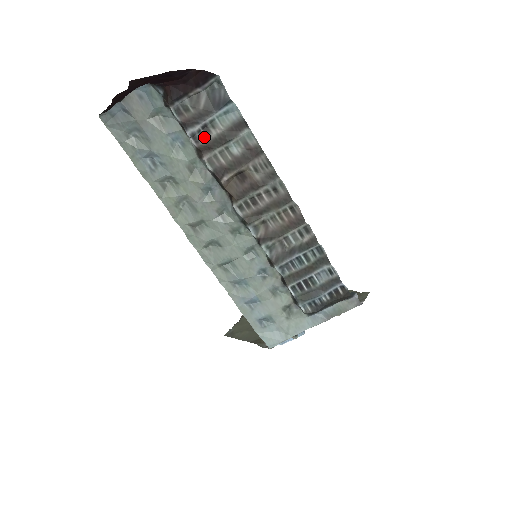
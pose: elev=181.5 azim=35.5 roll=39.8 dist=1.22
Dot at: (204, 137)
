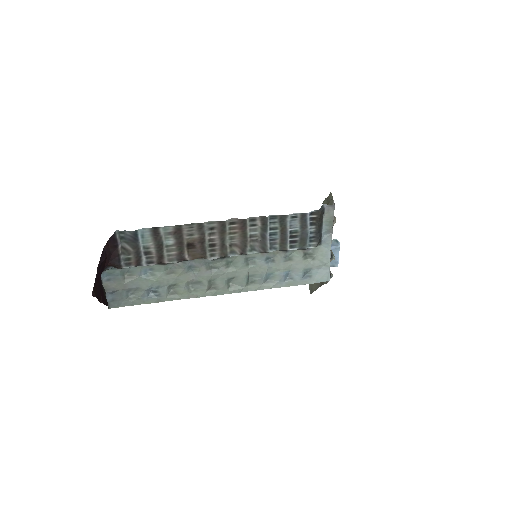
Dot at: (152, 257)
